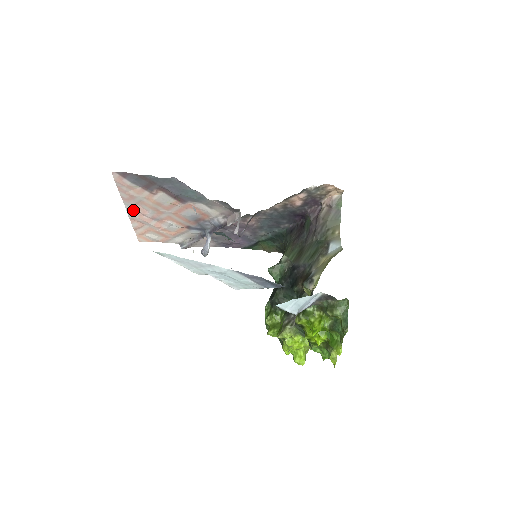
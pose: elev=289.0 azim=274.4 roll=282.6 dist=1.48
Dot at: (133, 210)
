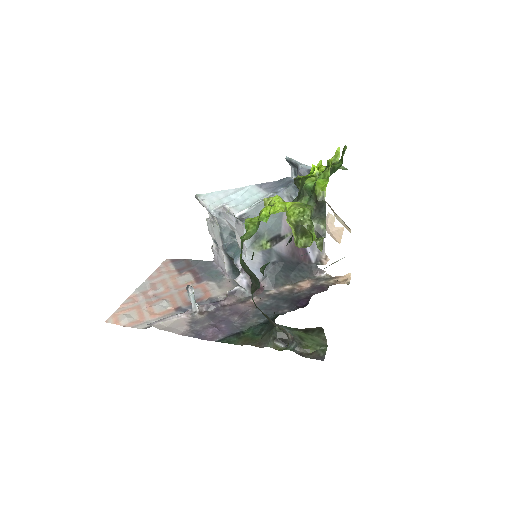
Dot at: (145, 288)
